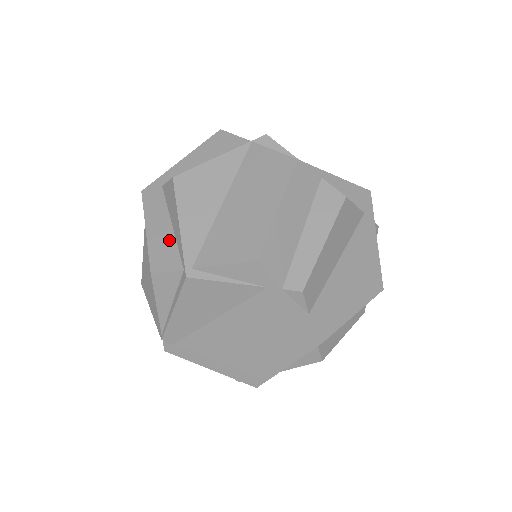
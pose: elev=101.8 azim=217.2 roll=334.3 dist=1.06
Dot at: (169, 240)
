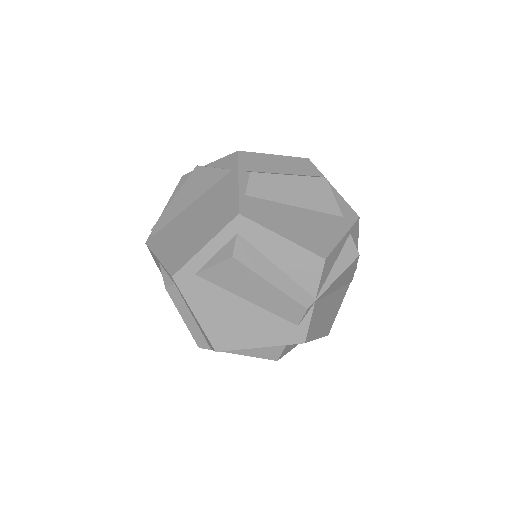
Dot at: occluded
